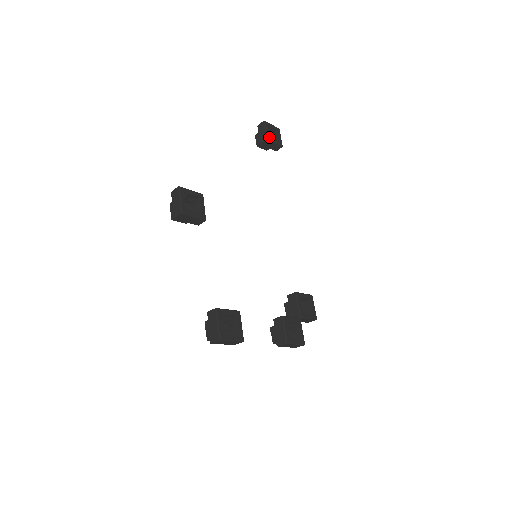
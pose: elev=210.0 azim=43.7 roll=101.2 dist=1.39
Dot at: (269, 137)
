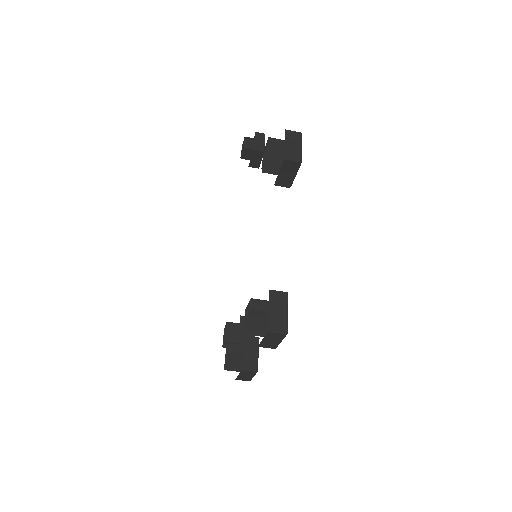
Dot at: occluded
